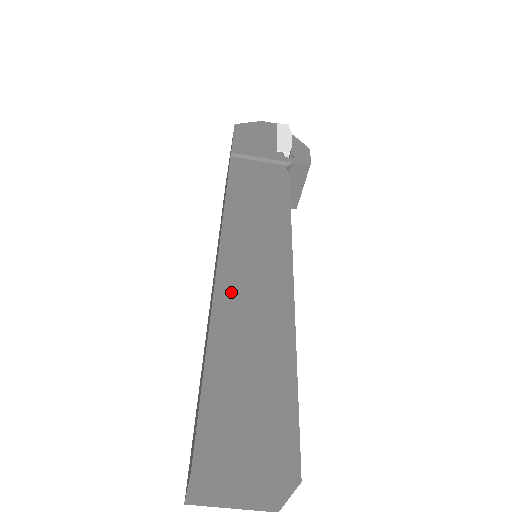
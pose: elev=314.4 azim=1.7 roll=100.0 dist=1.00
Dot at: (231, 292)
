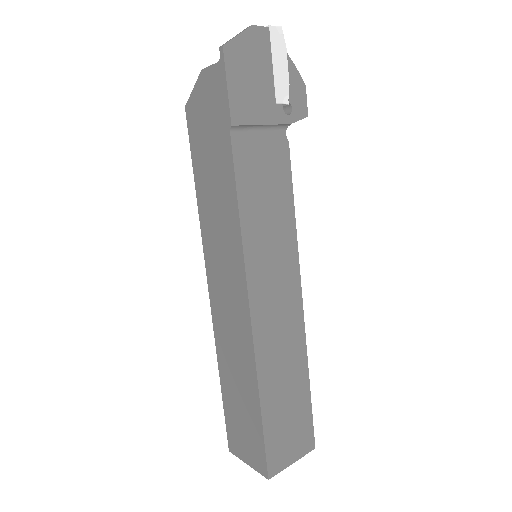
Dot at: (265, 342)
